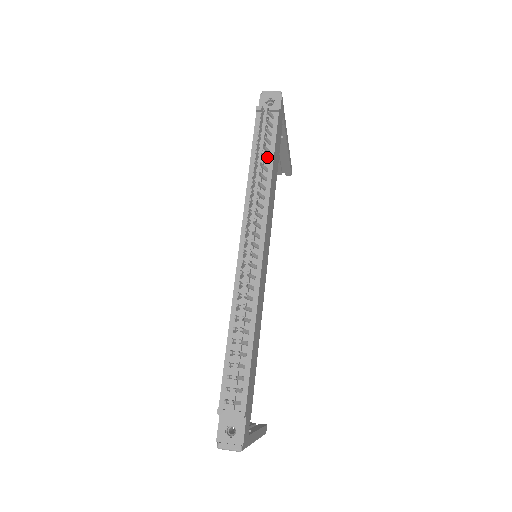
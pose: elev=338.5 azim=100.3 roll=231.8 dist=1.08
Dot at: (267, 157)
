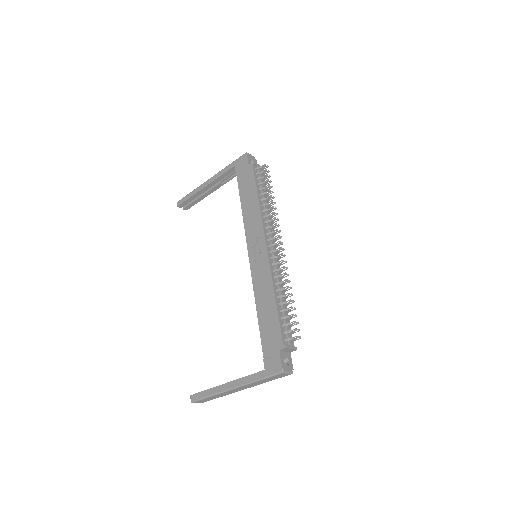
Dot at: (264, 195)
